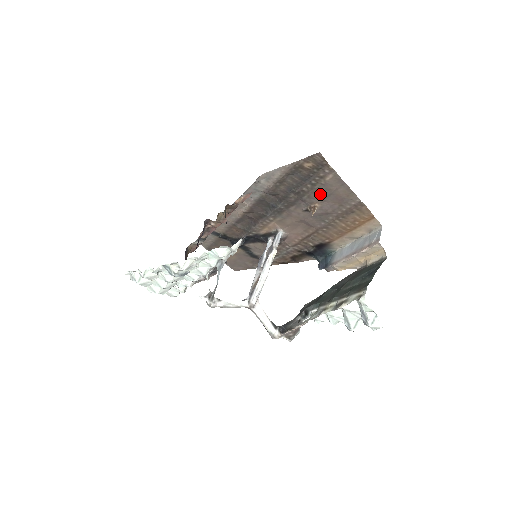
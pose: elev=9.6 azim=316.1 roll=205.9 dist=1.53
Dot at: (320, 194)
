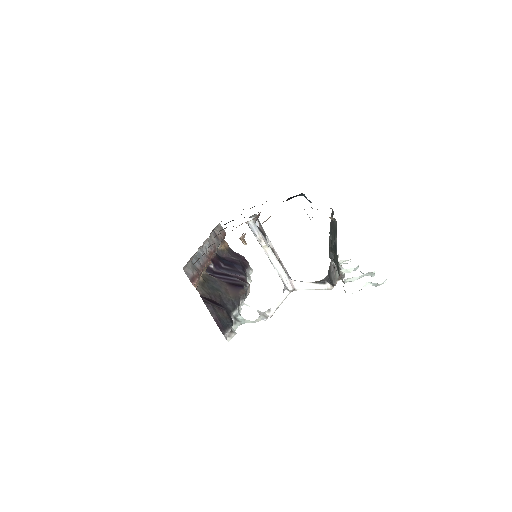
Dot at: occluded
